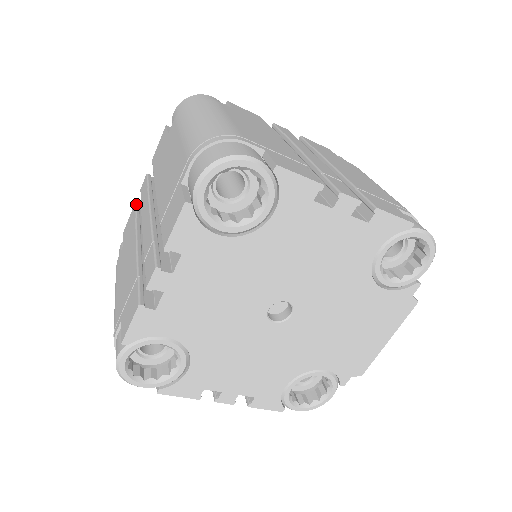
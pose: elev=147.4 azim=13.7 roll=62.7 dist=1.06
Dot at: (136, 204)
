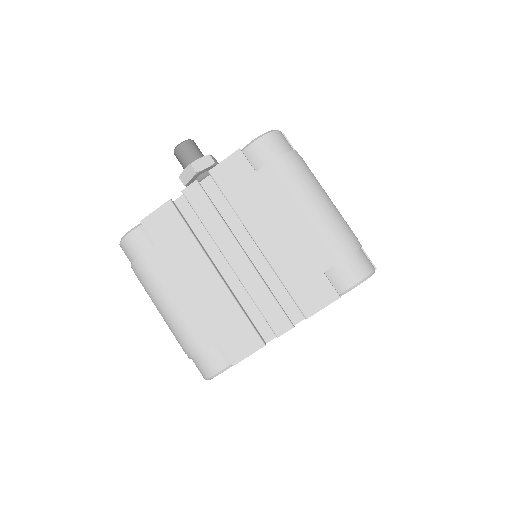
Dot at: (173, 204)
